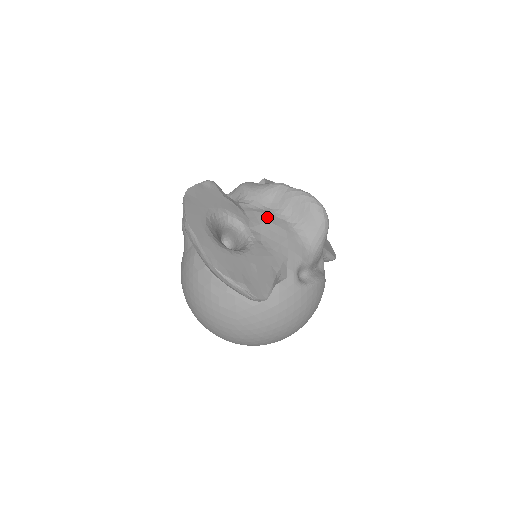
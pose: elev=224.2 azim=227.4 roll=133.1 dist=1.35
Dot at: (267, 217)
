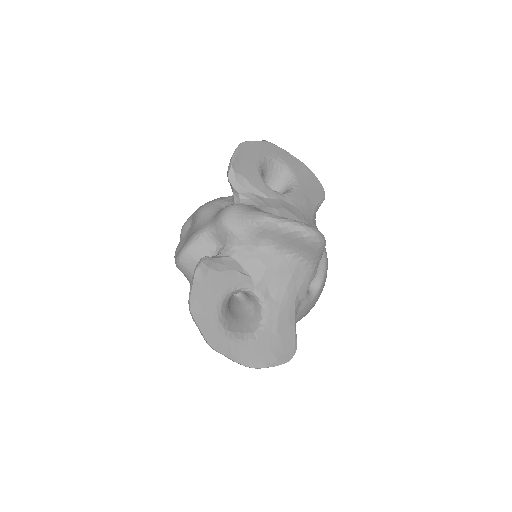
Dot at: (265, 263)
